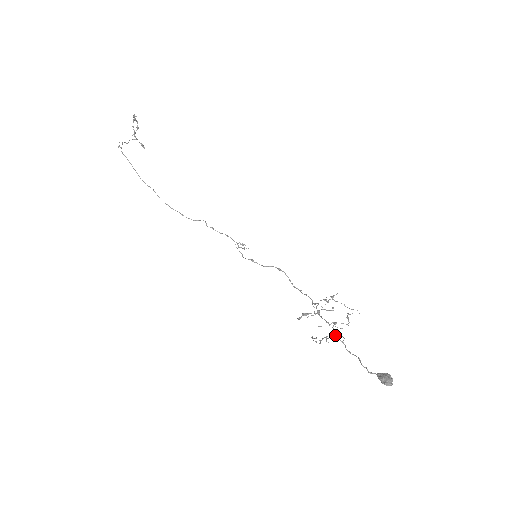
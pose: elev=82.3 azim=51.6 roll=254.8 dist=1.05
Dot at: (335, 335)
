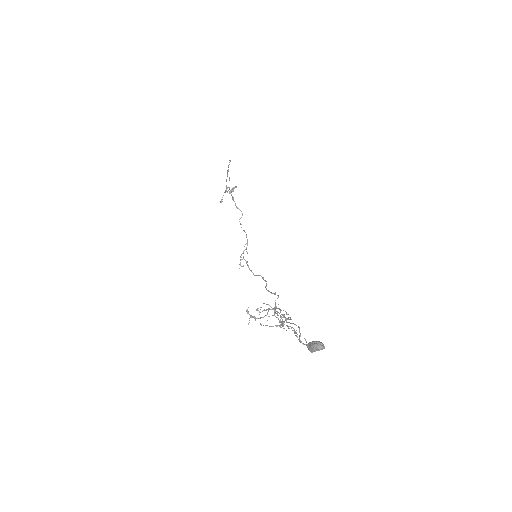
Dot at: (284, 314)
